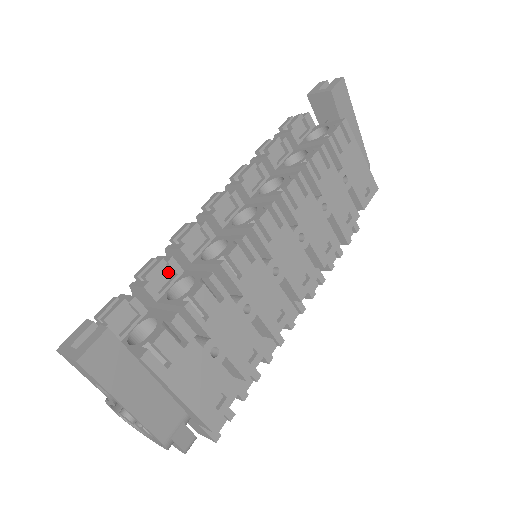
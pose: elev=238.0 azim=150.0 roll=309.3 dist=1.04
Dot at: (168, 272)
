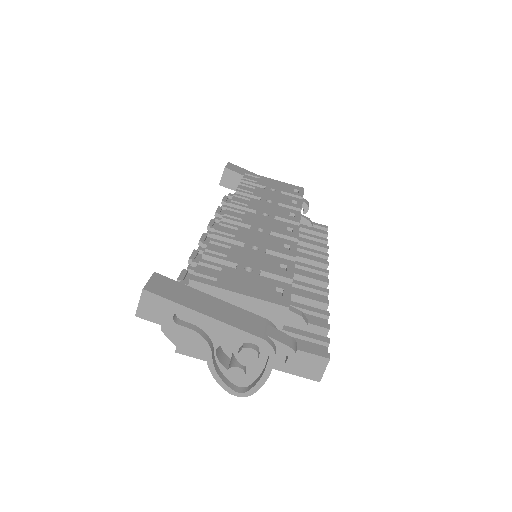
Dot at: occluded
